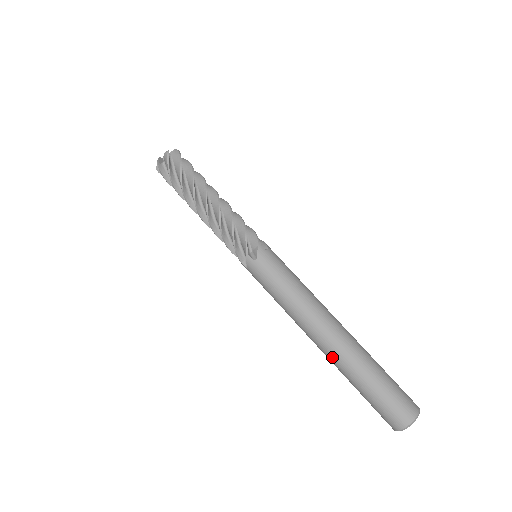
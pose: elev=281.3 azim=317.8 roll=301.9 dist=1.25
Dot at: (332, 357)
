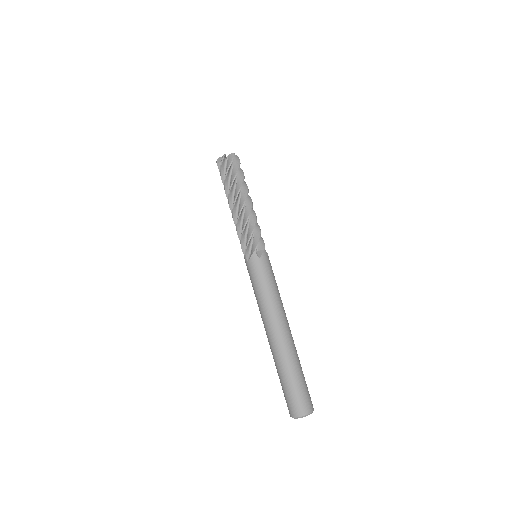
Dot at: occluded
